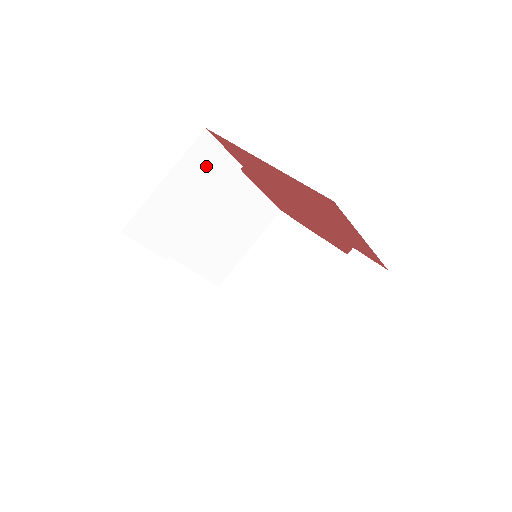
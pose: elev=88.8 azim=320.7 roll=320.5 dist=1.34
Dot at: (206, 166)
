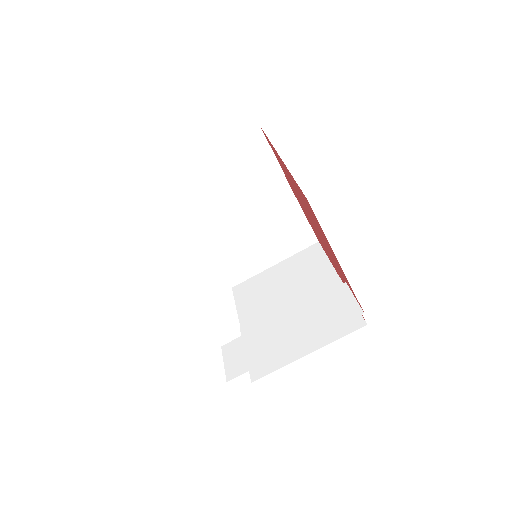
Dot at: (249, 160)
